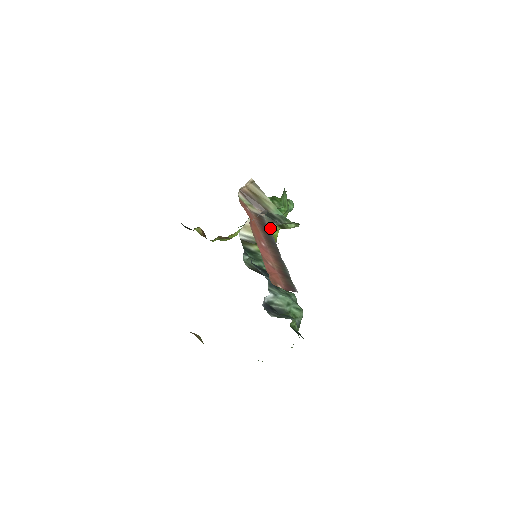
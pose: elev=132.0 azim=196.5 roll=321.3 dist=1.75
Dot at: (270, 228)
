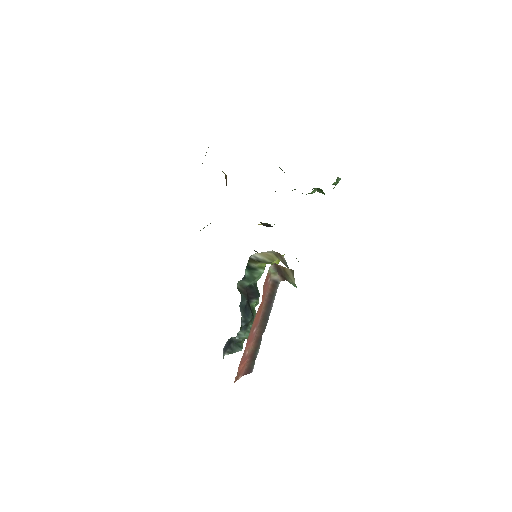
Dot at: occluded
